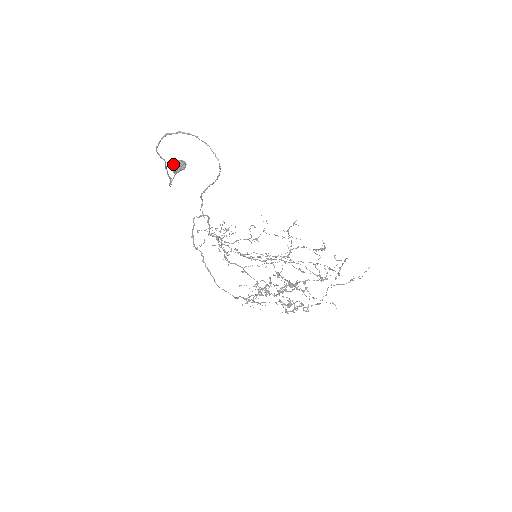
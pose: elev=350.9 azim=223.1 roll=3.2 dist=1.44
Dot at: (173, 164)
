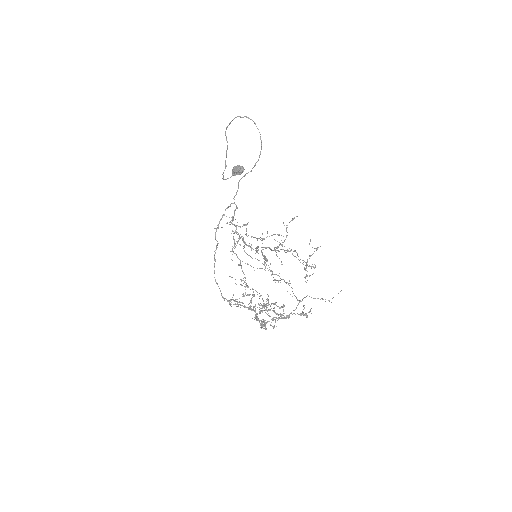
Dot at: (235, 166)
